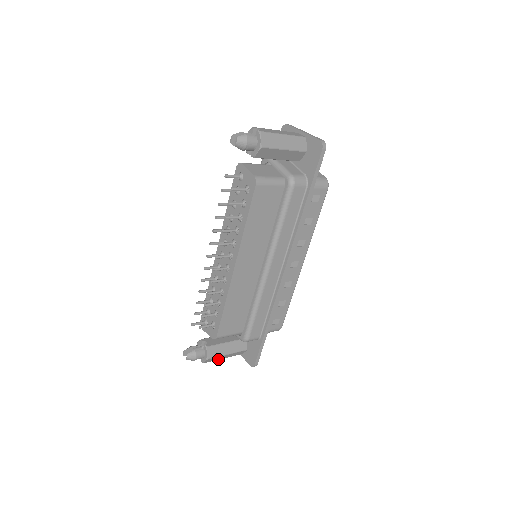
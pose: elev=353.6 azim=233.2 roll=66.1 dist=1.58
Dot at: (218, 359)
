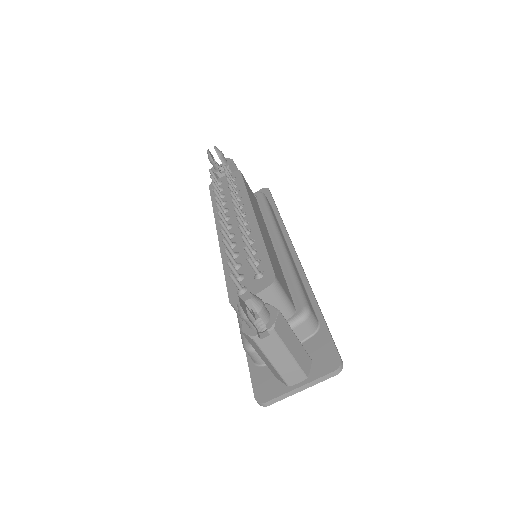
Dot at: (287, 346)
